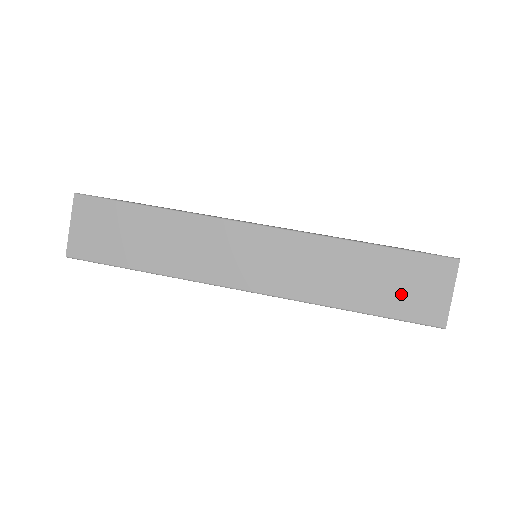
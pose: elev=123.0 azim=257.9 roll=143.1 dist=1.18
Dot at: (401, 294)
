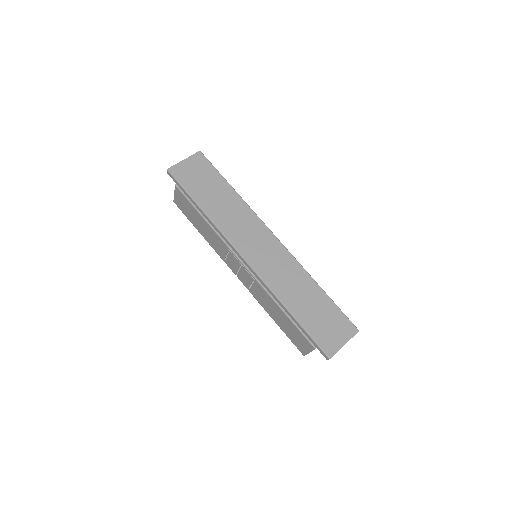
Dot at: (320, 324)
